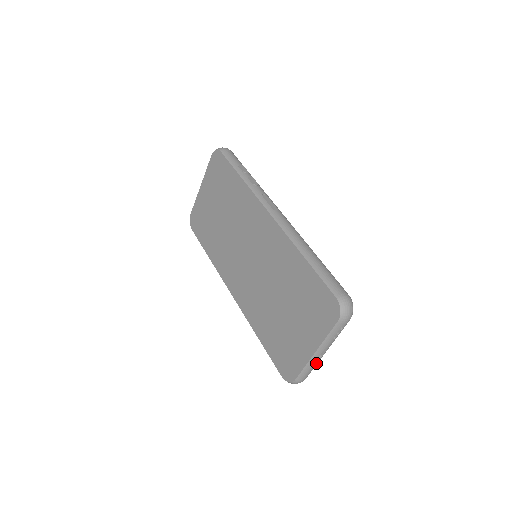
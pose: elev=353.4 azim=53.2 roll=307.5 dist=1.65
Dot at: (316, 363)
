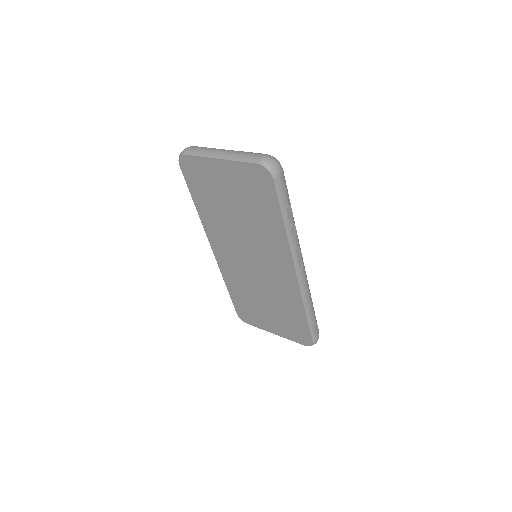
Dot at: occluded
